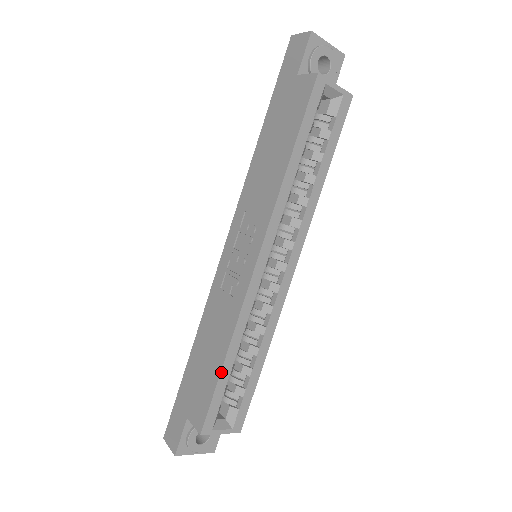
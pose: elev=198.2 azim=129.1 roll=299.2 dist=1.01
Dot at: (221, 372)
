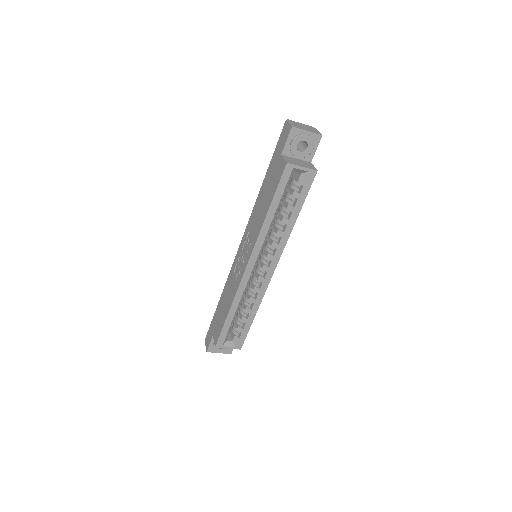
Dot at: (226, 319)
